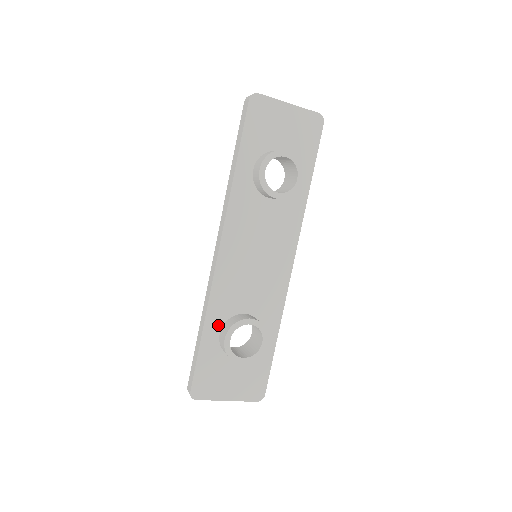
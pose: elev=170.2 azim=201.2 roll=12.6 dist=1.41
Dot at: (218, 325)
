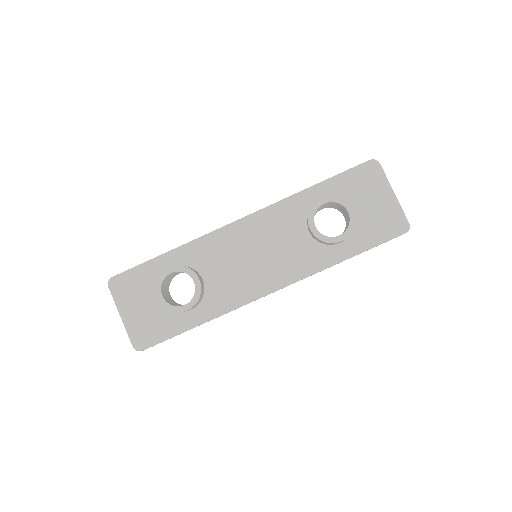
Dot at: (180, 262)
